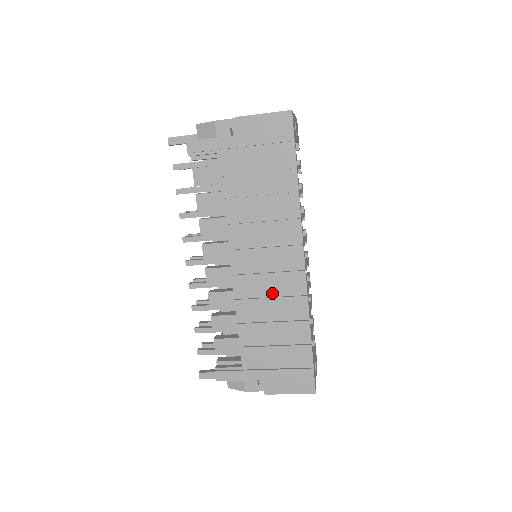
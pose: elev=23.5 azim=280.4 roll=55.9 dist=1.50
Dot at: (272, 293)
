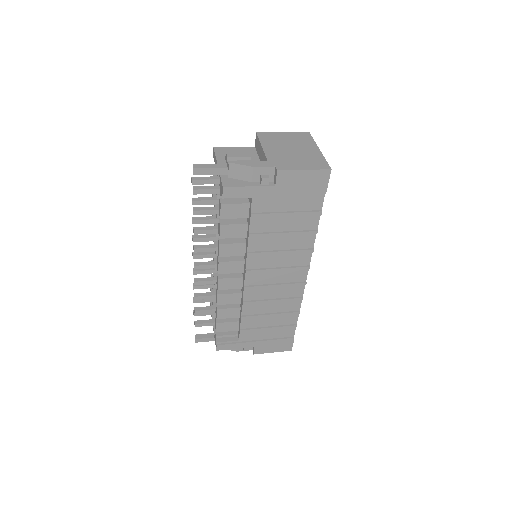
Dot at: (275, 296)
